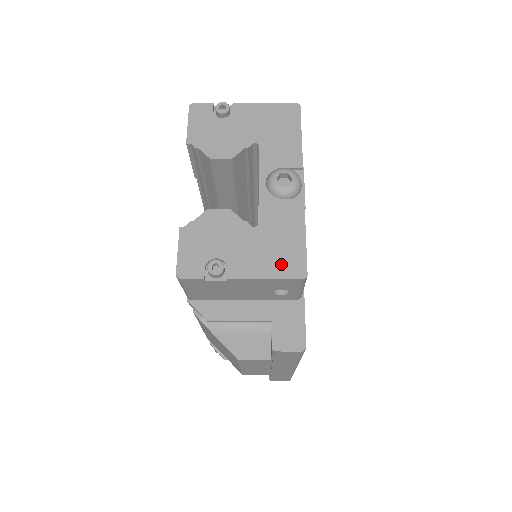
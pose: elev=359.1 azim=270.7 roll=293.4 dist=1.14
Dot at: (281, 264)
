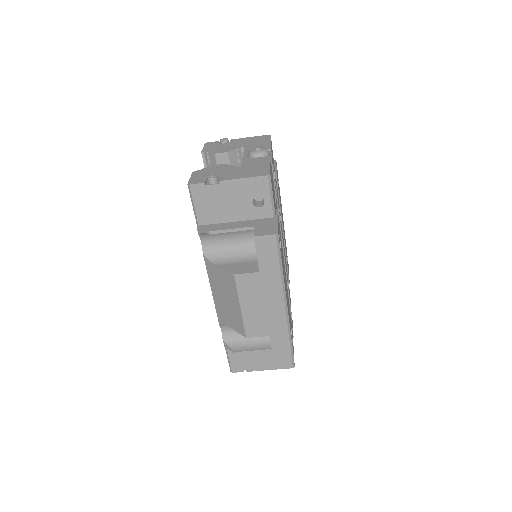
Dot at: (254, 173)
